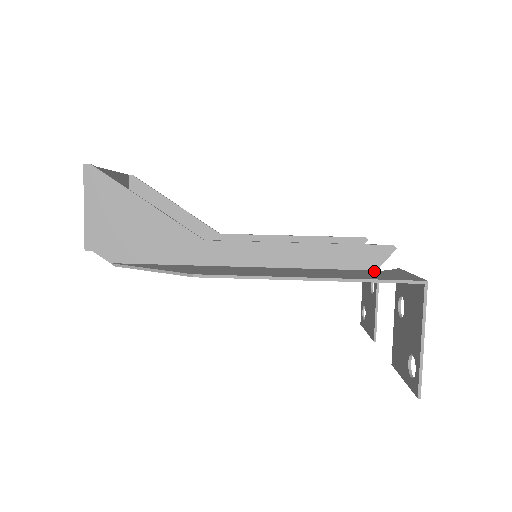
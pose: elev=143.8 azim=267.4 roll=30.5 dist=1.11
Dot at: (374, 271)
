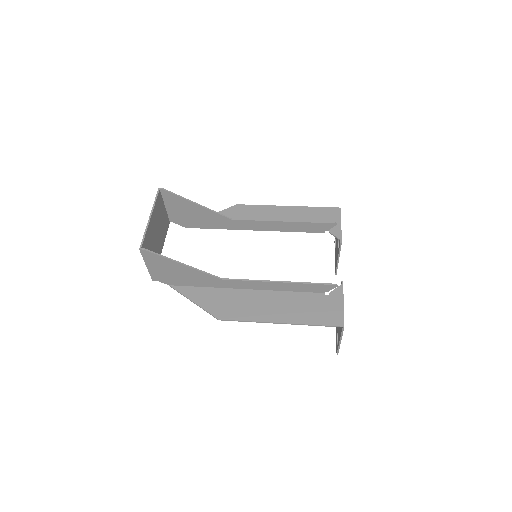
Dot at: (323, 297)
